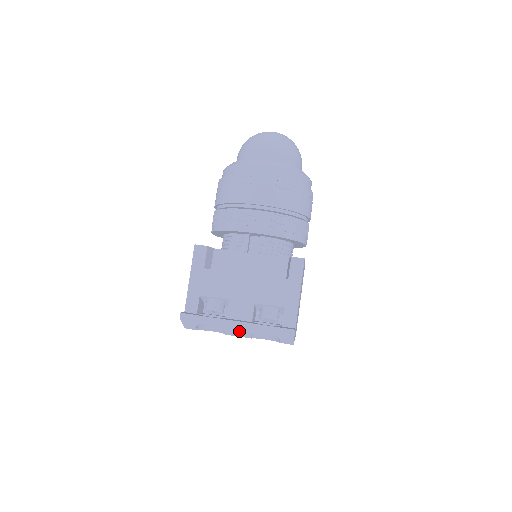
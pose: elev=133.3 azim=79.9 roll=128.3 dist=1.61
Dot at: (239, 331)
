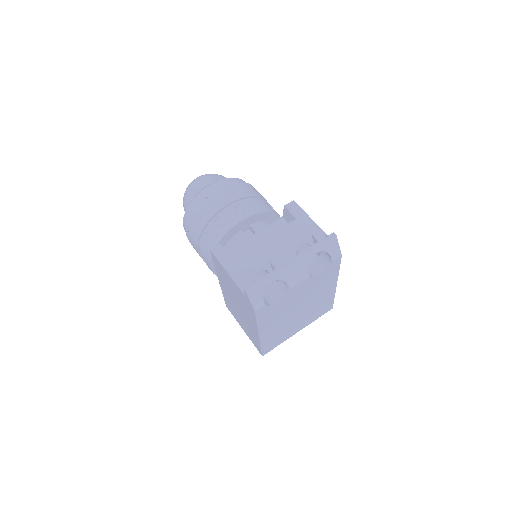
Dot at: (297, 271)
